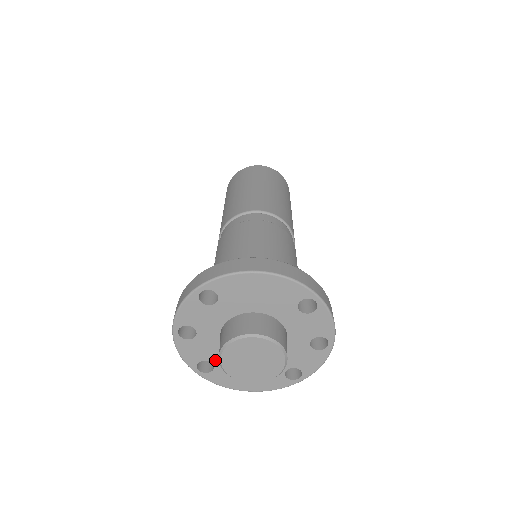
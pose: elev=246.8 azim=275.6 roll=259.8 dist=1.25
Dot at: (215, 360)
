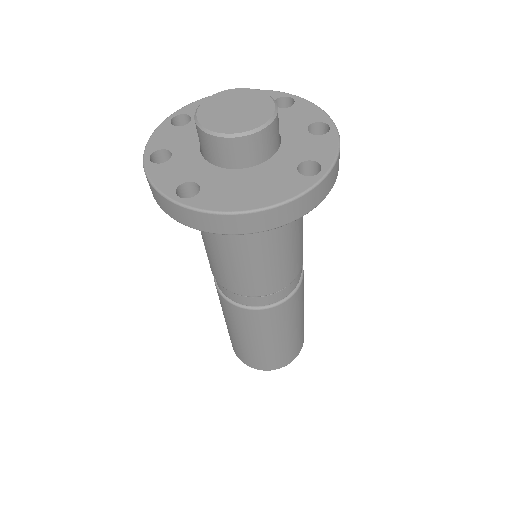
Dot at: (199, 178)
